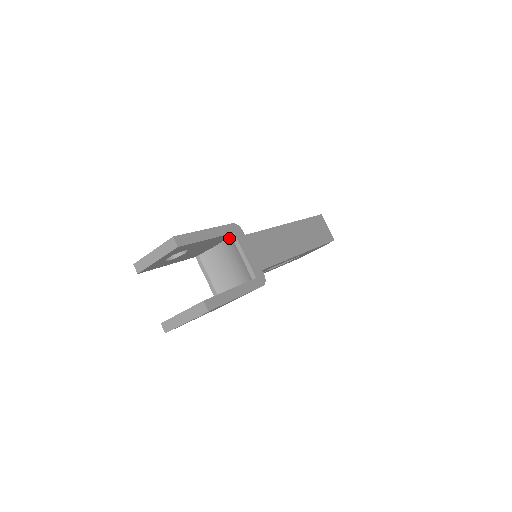
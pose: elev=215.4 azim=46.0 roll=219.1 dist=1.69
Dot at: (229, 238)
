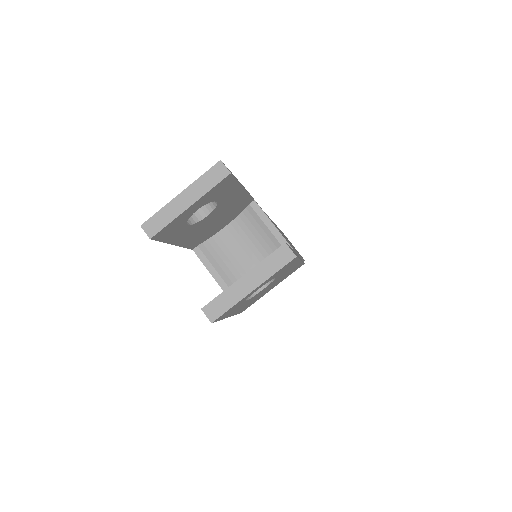
Dot at: (245, 211)
